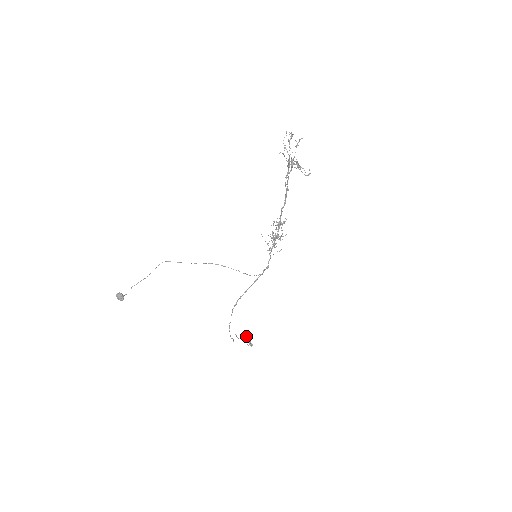
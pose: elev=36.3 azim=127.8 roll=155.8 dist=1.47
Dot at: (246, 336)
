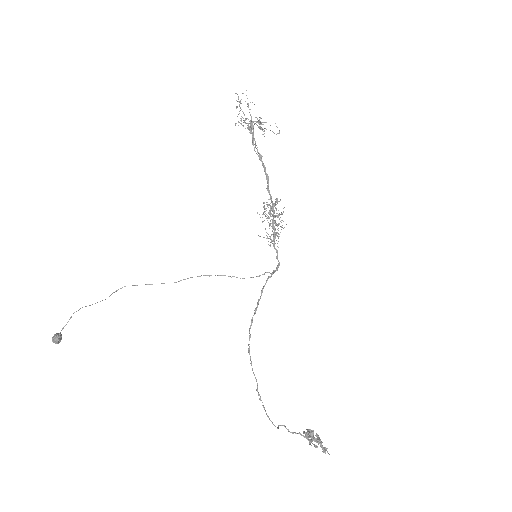
Dot at: (308, 432)
